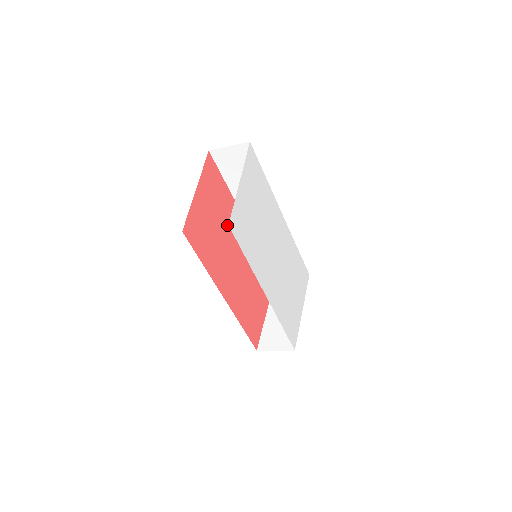
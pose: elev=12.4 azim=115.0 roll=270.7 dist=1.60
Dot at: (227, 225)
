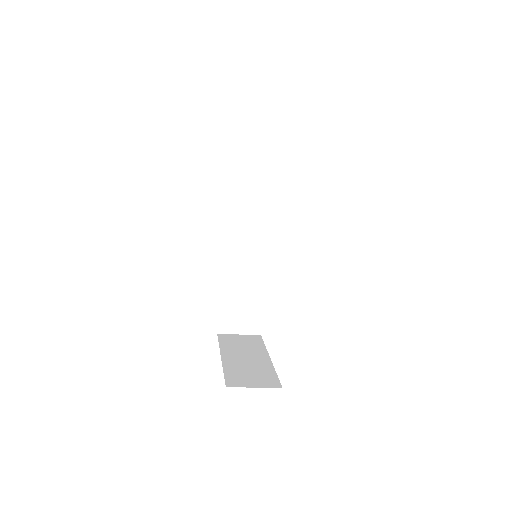
Dot at: occluded
